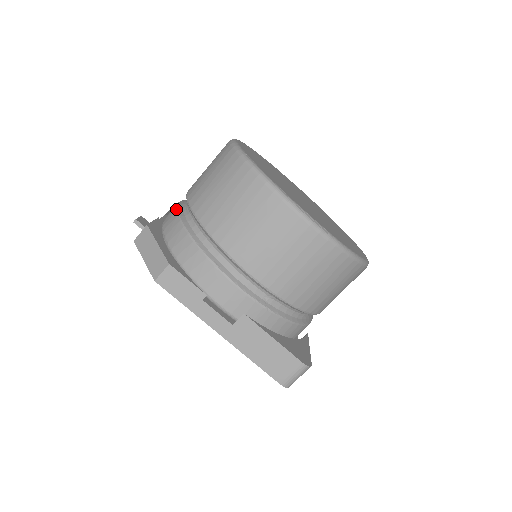
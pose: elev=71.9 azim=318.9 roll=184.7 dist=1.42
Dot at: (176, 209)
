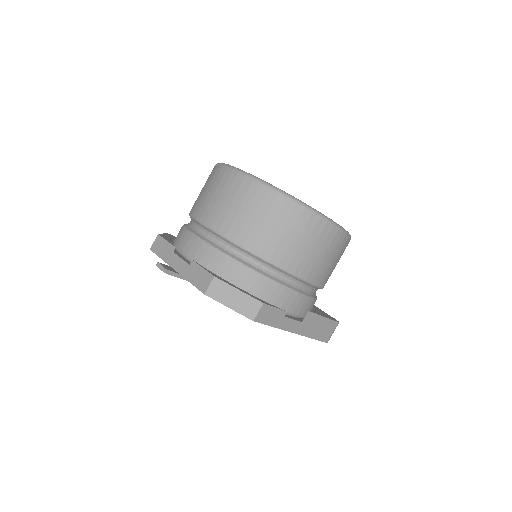
Dot at: (215, 249)
